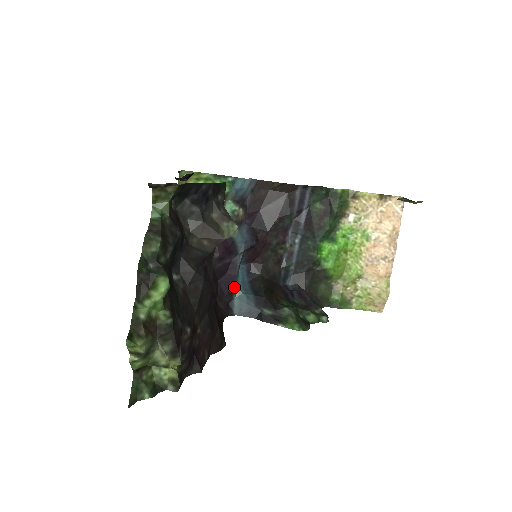
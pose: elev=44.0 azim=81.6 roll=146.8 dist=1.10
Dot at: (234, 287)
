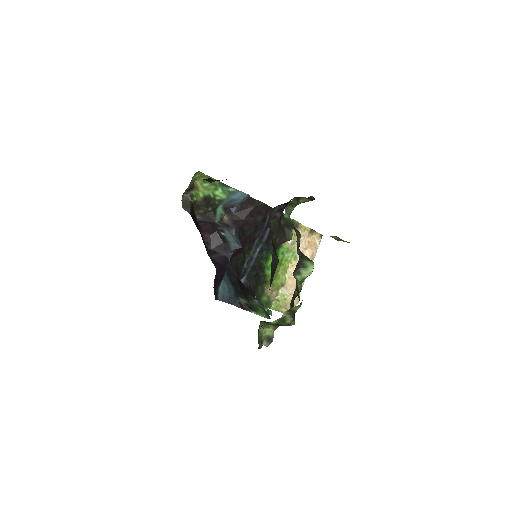
Dot at: occluded
